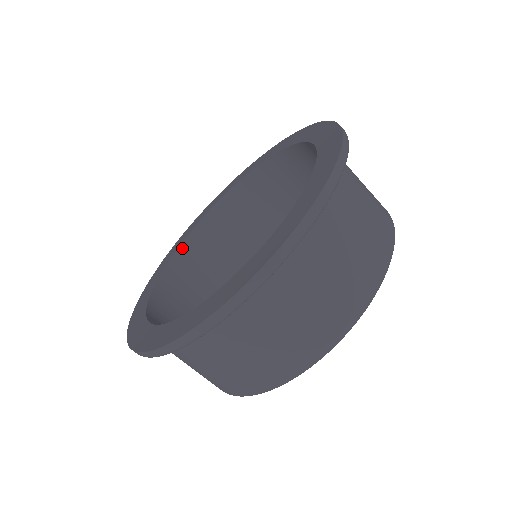
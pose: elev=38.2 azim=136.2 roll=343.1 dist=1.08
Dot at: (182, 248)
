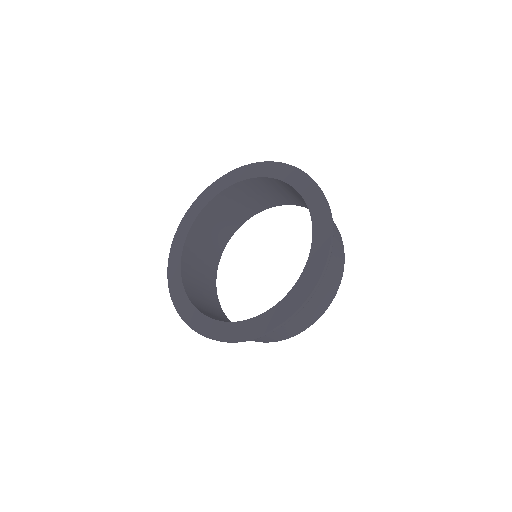
Dot at: (193, 227)
